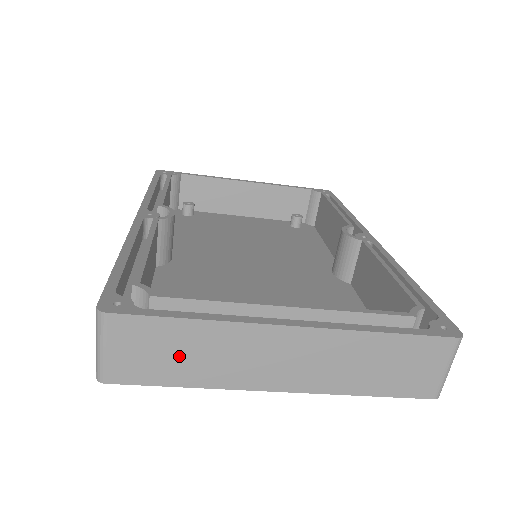
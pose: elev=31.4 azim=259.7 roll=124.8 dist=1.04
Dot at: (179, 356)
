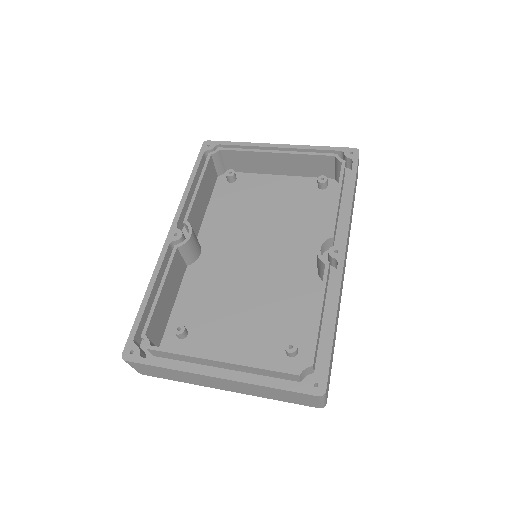
Dot at: (168, 374)
